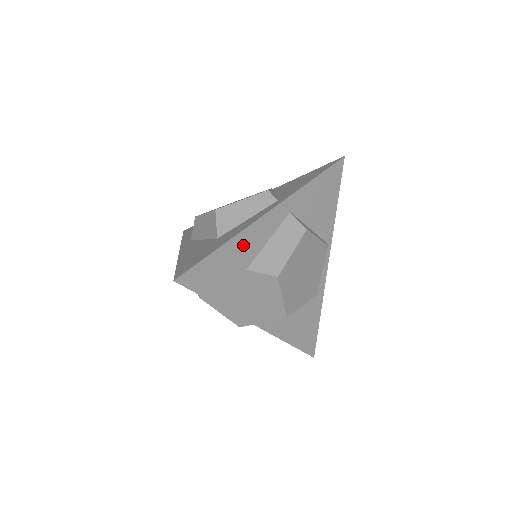
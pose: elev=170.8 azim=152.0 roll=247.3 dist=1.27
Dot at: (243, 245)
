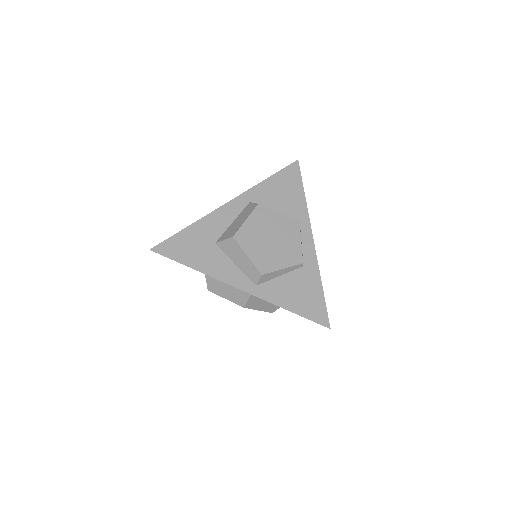
Dot at: (208, 226)
